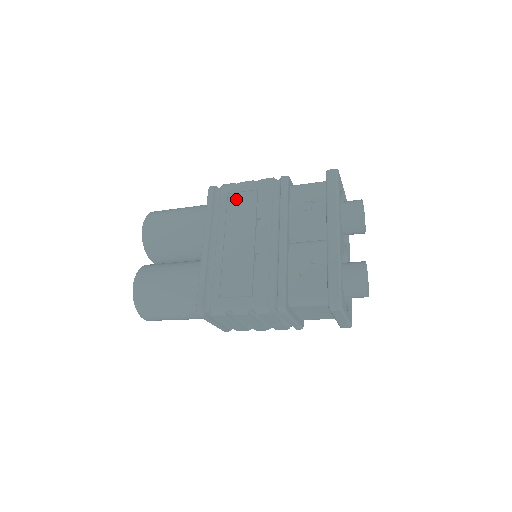
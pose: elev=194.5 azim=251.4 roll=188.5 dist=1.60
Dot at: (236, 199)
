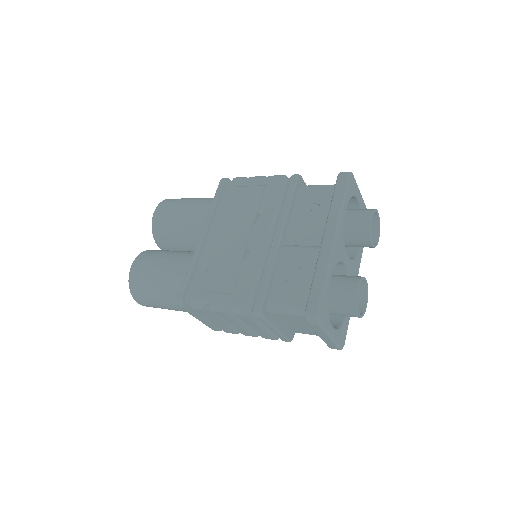
Dot at: (243, 193)
